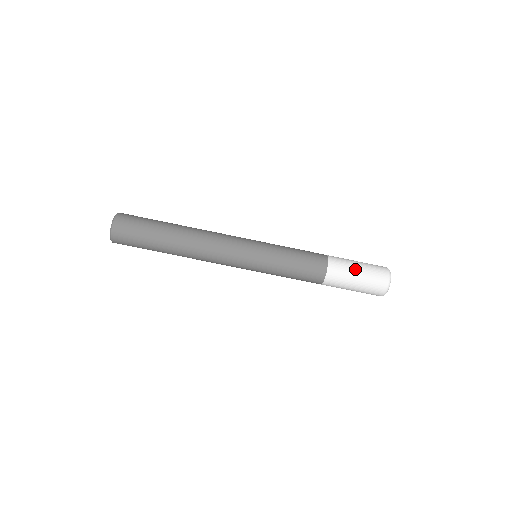
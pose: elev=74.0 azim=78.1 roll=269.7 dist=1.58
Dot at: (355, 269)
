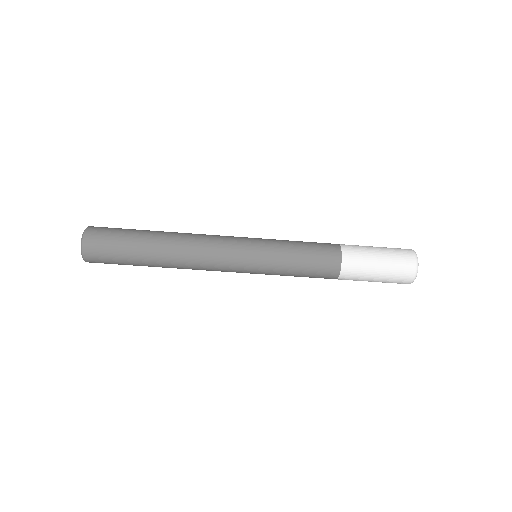
Dot at: (374, 269)
